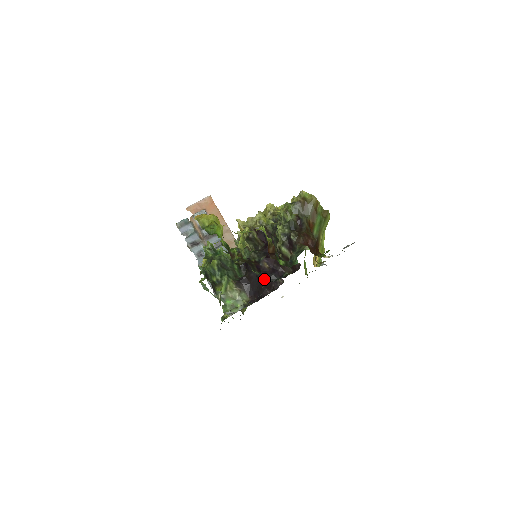
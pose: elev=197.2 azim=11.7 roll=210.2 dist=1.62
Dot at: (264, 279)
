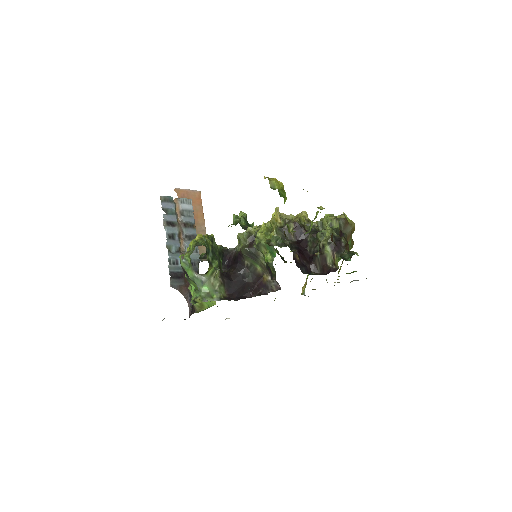
Dot at: occluded
